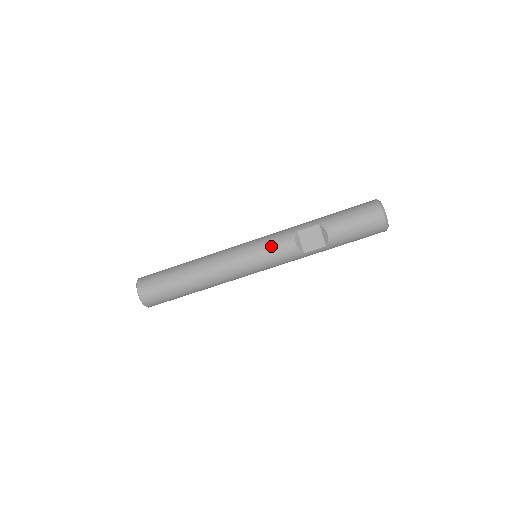
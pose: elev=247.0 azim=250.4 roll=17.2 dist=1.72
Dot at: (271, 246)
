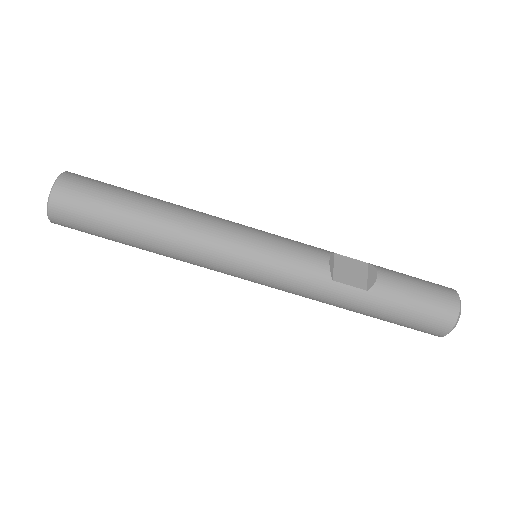
Dot at: (293, 243)
